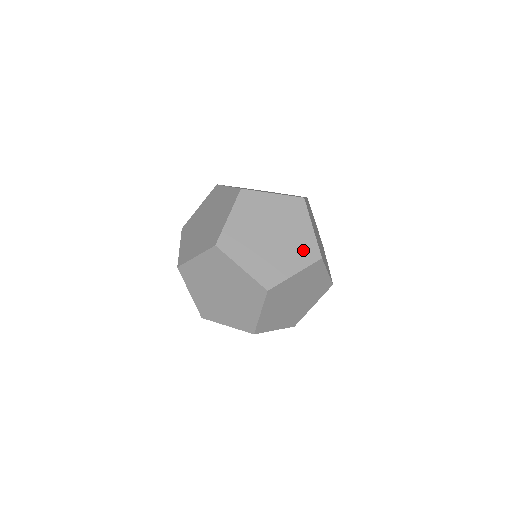
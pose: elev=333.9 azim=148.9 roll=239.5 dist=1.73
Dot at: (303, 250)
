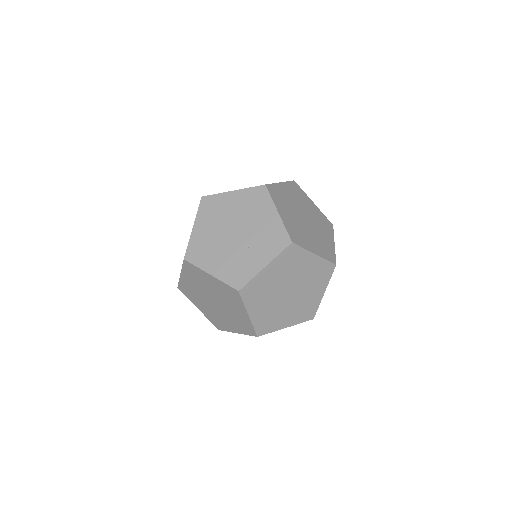
Dot at: (324, 223)
